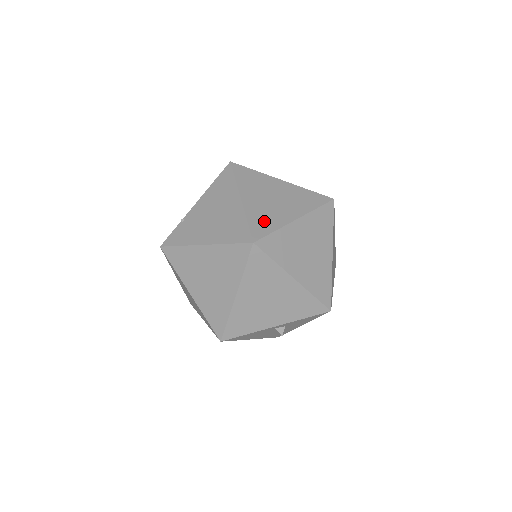
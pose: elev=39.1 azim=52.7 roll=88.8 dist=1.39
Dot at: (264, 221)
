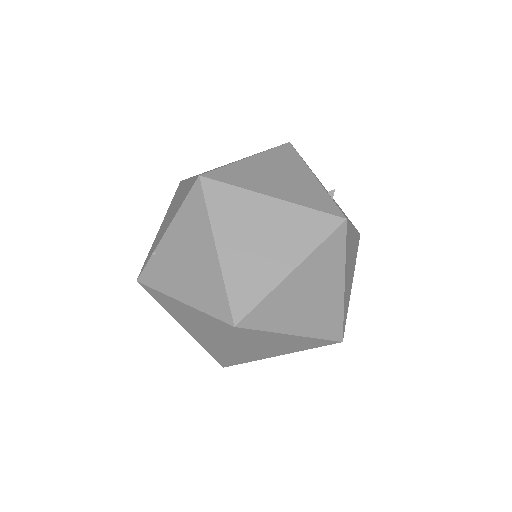
Dot at: (248, 285)
